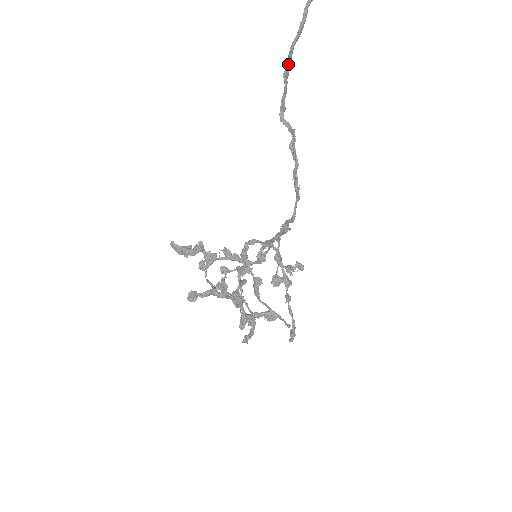
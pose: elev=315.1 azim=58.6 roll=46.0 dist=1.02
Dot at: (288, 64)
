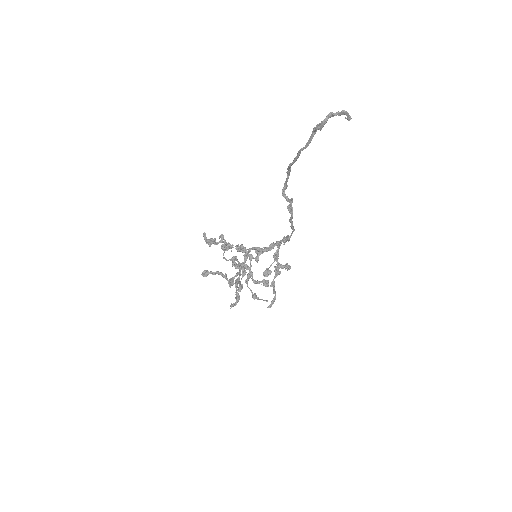
Dot at: occluded
